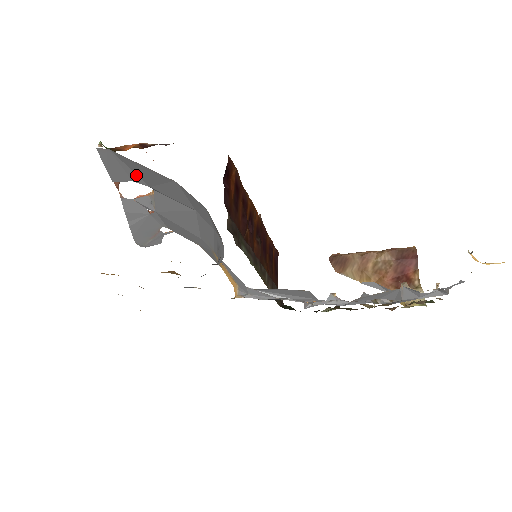
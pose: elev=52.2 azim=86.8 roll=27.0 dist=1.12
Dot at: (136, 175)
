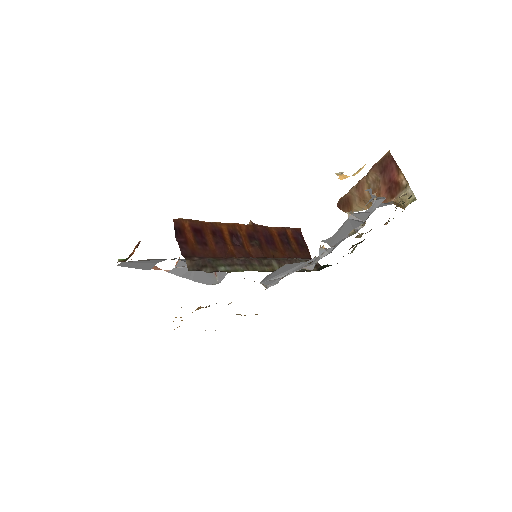
Dot at: (152, 260)
